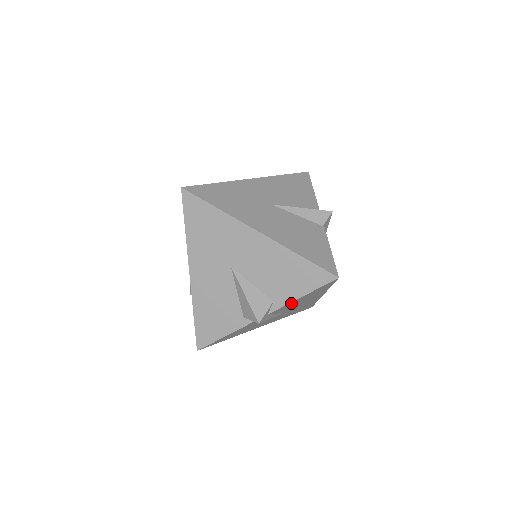
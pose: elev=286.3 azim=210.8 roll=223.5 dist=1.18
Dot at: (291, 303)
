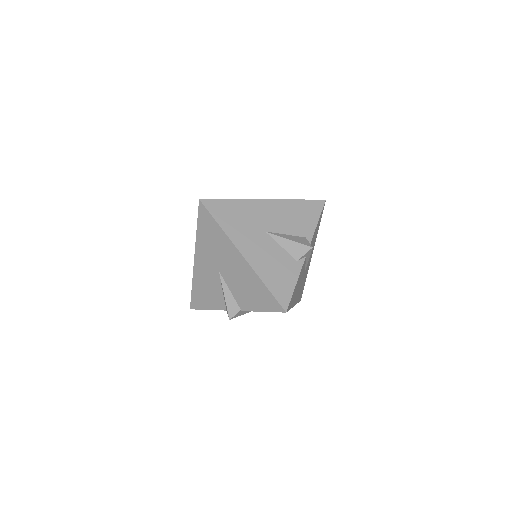
Dot at: (313, 236)
